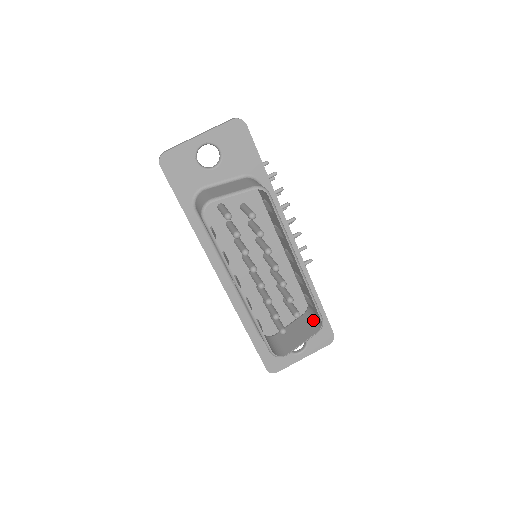
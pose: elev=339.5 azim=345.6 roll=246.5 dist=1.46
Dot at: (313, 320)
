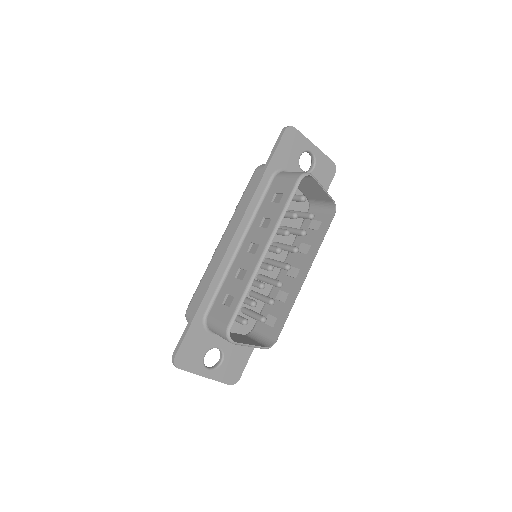
Dot at: (259, 340)
